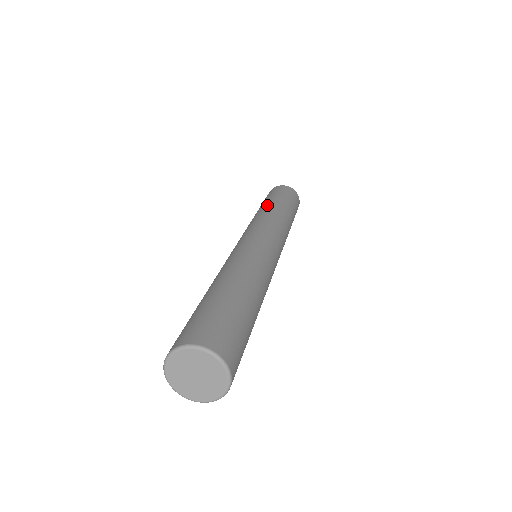
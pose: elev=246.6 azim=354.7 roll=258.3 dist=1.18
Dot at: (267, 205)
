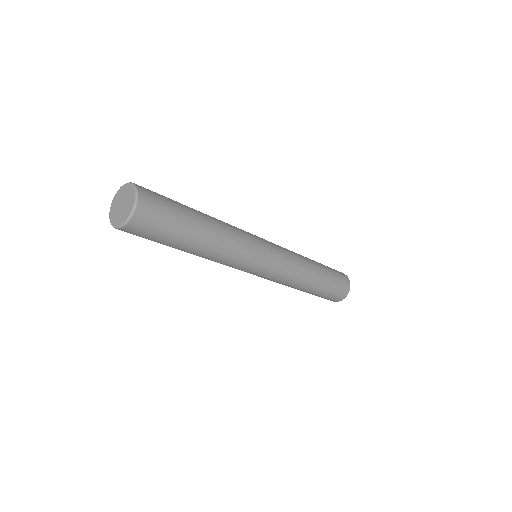
Dot at: occluded
